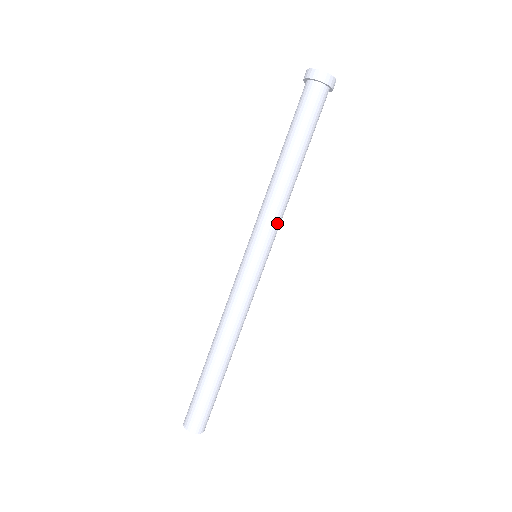
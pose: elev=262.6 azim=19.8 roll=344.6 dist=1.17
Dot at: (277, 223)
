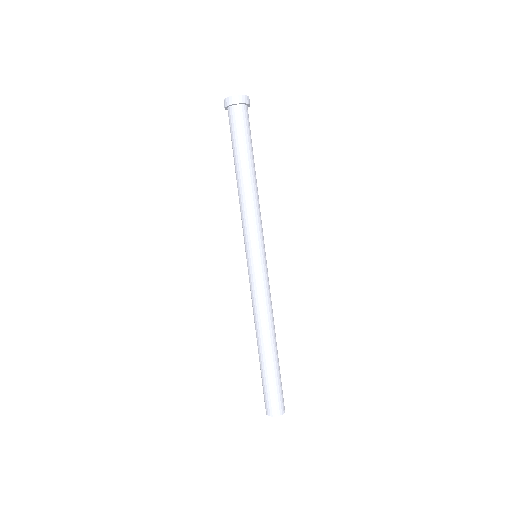
Dot at: (261, 223)
